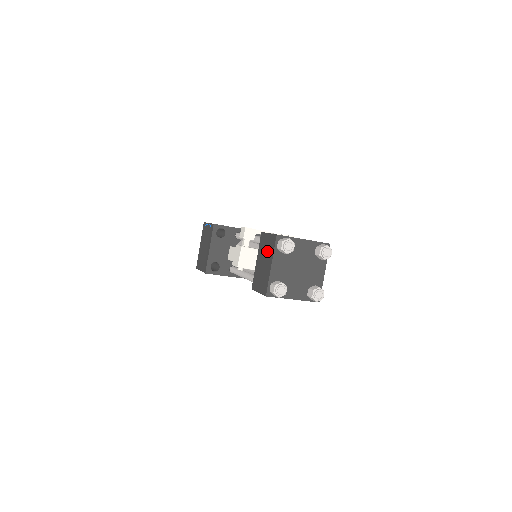
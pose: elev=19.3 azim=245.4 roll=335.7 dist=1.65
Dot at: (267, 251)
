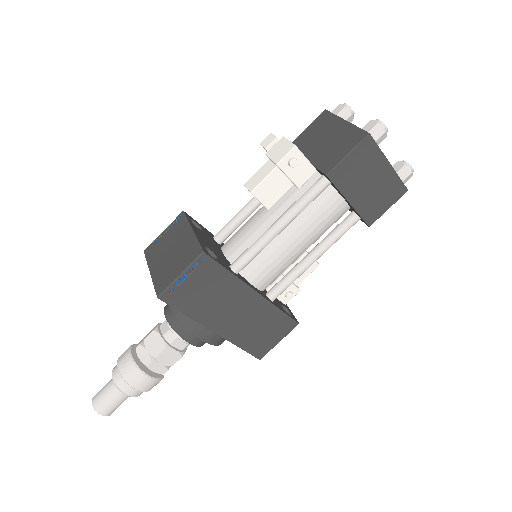
Dot at: (321, 130)
